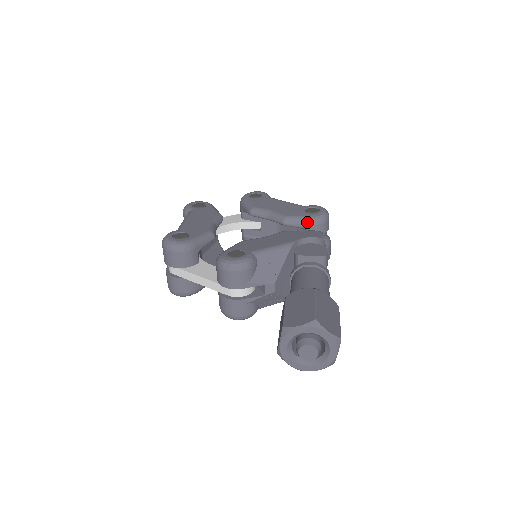
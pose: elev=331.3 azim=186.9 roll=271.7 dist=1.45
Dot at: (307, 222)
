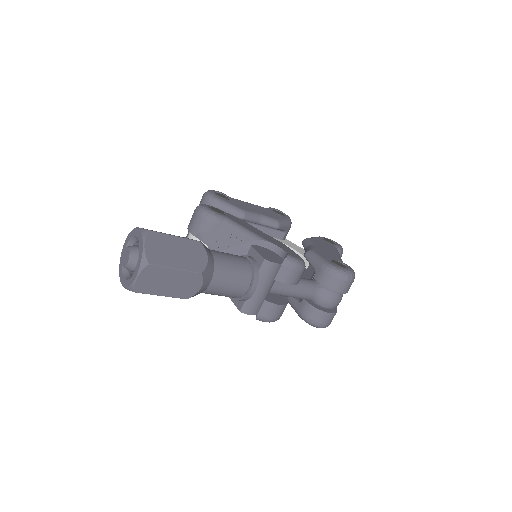
Dot at: (320, 264)
